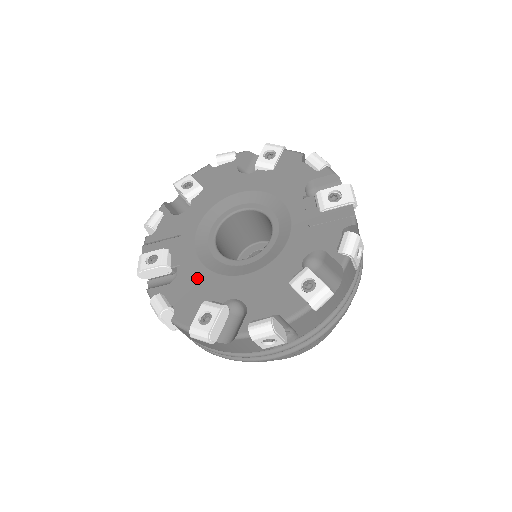
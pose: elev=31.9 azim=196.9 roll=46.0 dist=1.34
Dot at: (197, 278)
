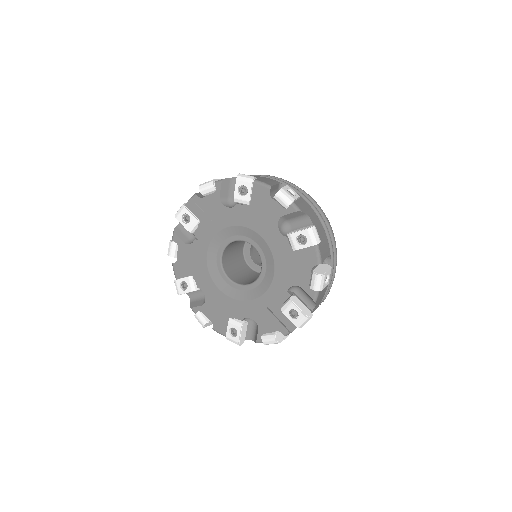
Dot at: (198, 259)
